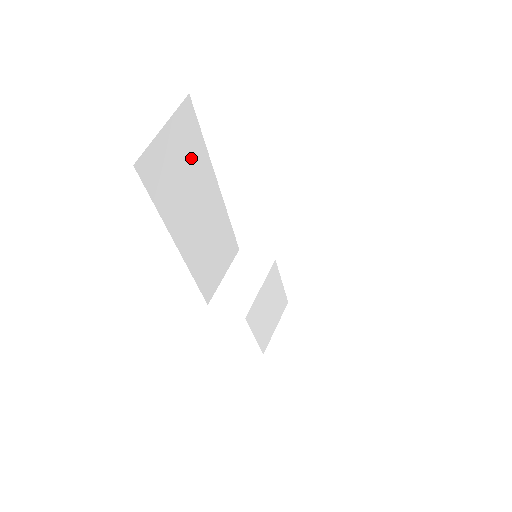
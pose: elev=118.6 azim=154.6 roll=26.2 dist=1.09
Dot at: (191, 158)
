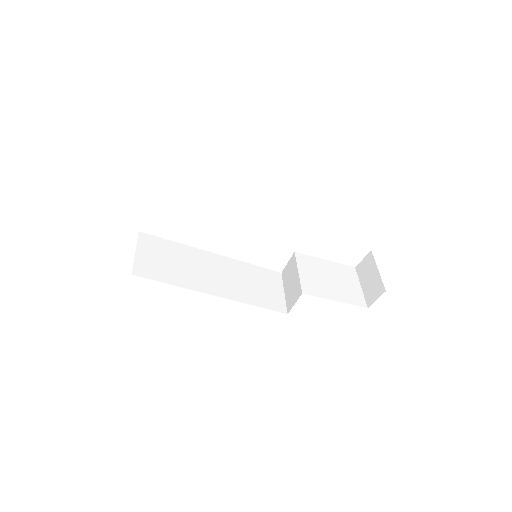
Dot at: (172, 253)
